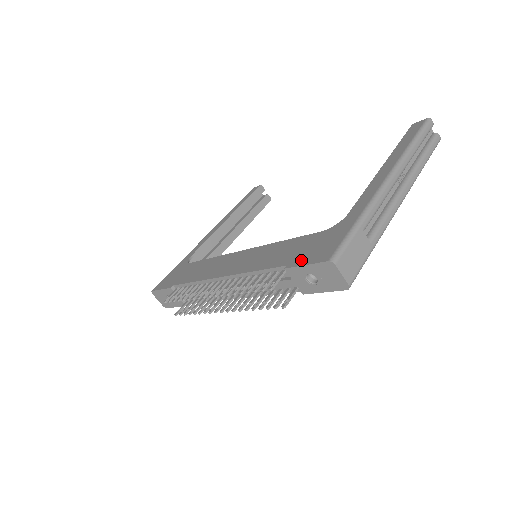
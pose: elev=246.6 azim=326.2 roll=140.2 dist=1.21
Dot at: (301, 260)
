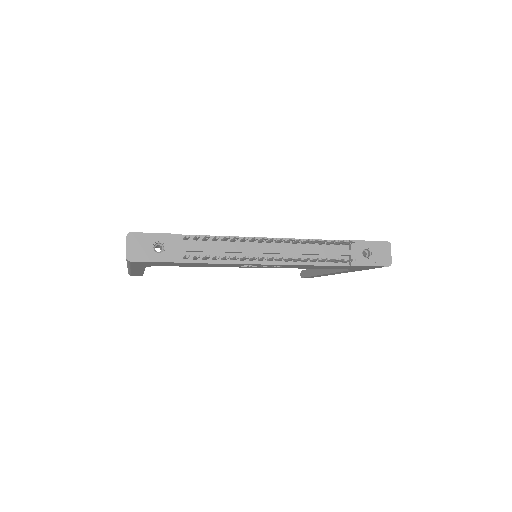
Dot at: occluded
